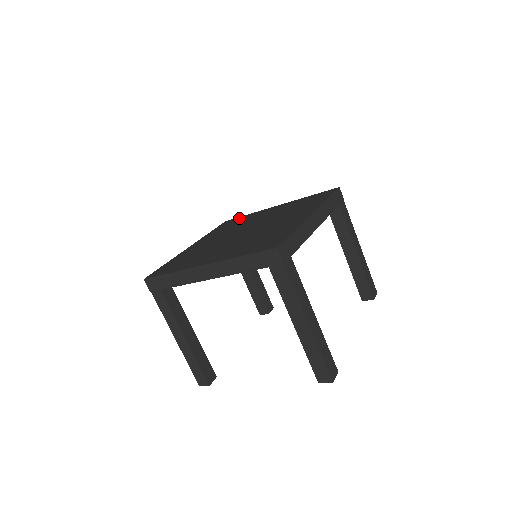
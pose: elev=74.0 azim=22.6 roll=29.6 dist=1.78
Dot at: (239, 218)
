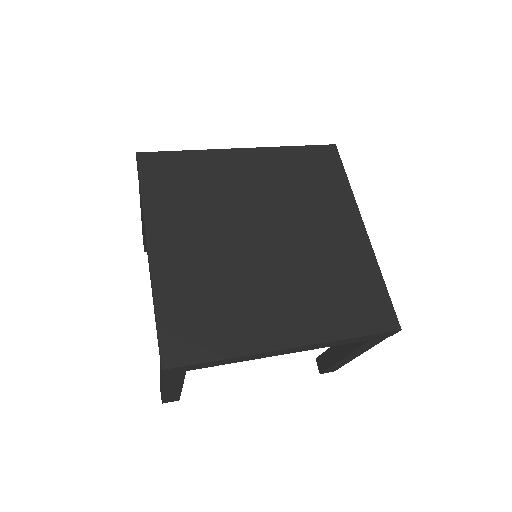
Dot at: (176, 160)
